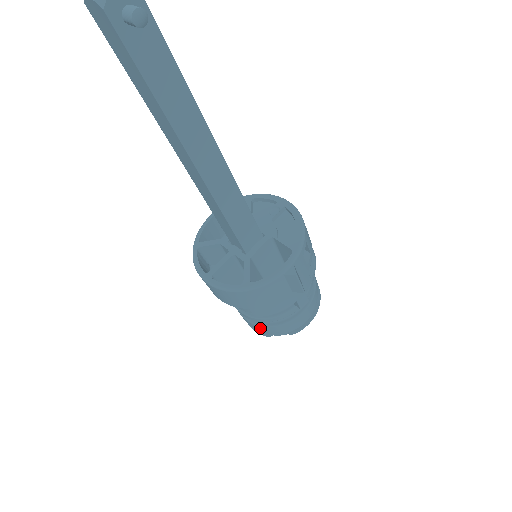
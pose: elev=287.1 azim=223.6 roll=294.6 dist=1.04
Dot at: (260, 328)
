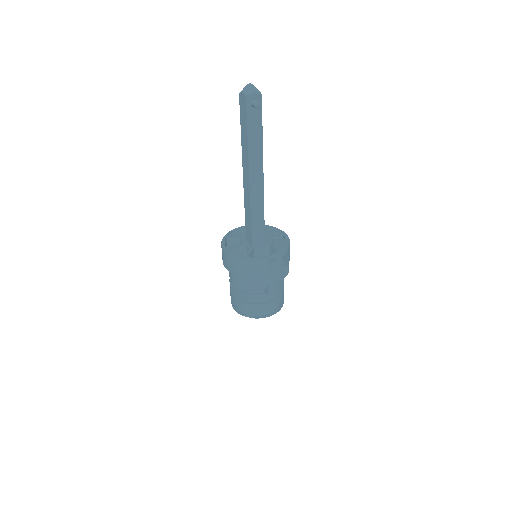
Dot at: (239, 304)
